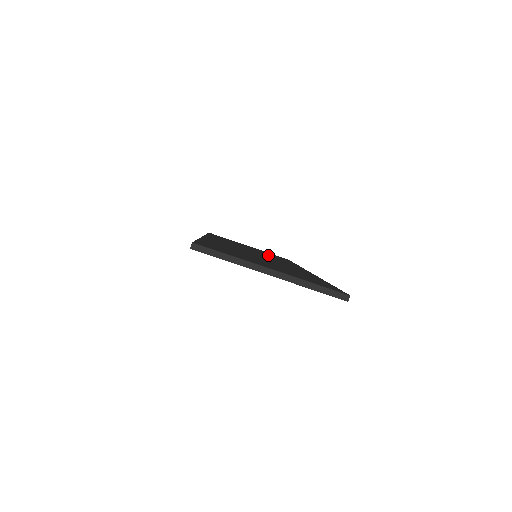
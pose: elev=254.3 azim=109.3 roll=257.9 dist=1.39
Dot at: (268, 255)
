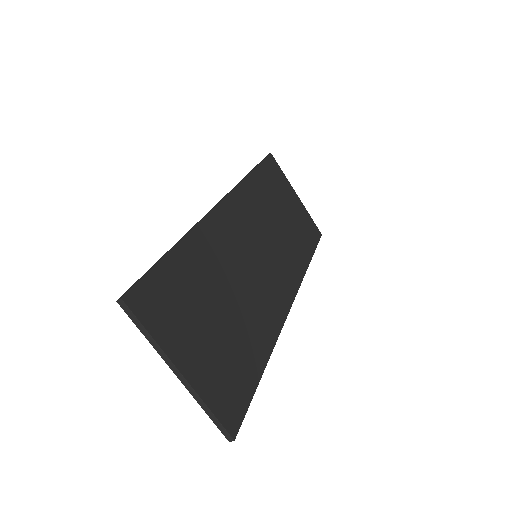
Dot at: (286, 242)
